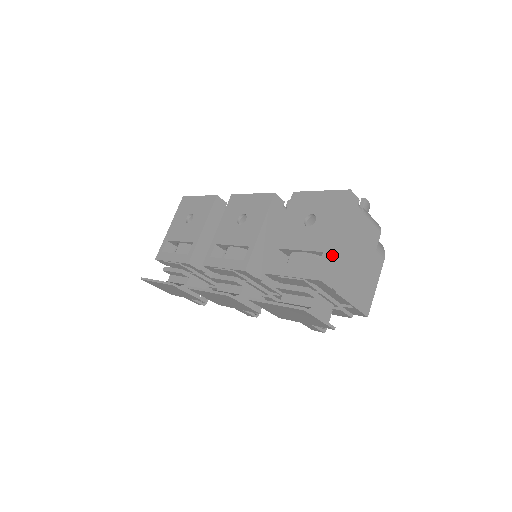
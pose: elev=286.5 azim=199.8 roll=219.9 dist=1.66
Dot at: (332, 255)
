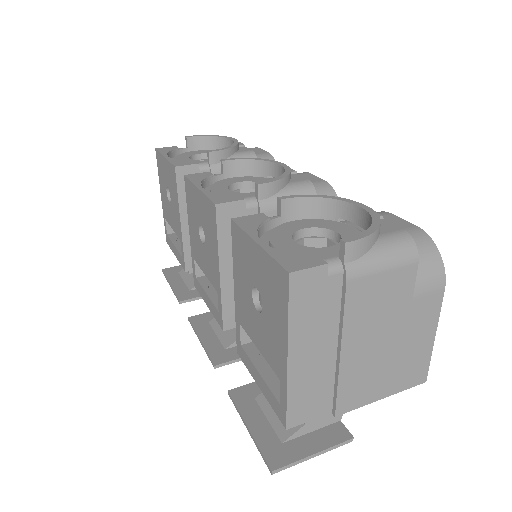
Dot at: (295, 387)
